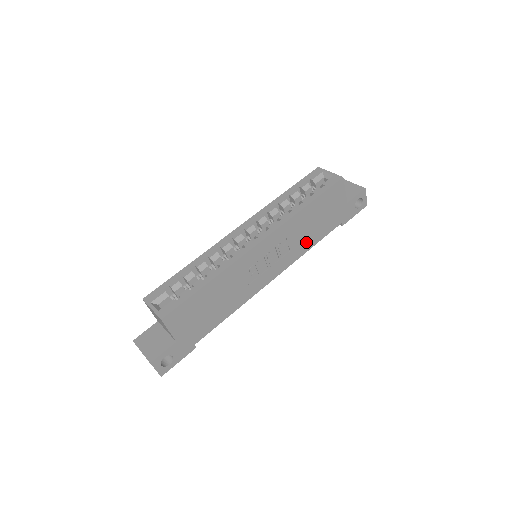
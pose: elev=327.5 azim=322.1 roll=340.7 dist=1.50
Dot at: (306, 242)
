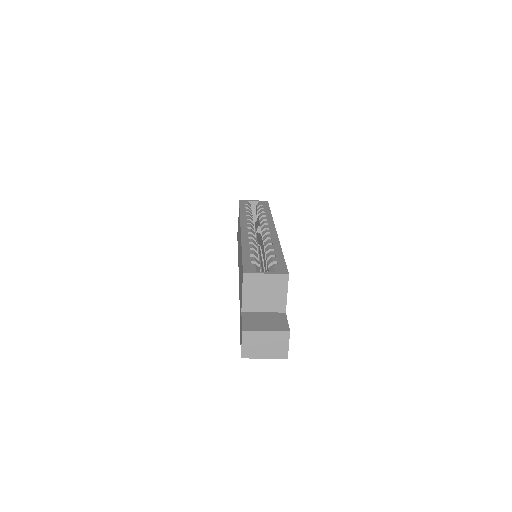
Dot at: occluded
